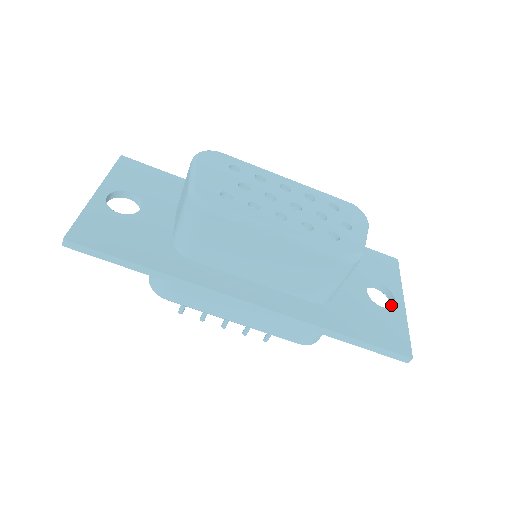
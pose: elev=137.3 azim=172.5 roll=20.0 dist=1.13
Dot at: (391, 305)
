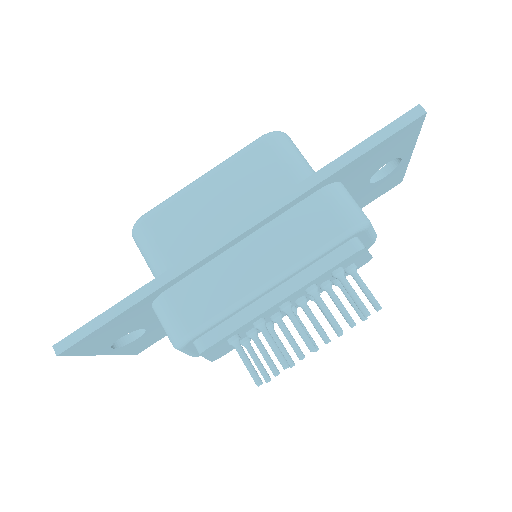
Dot at: (399, 158)
